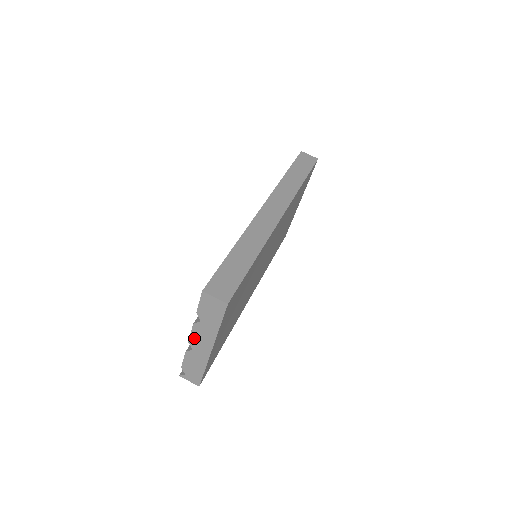
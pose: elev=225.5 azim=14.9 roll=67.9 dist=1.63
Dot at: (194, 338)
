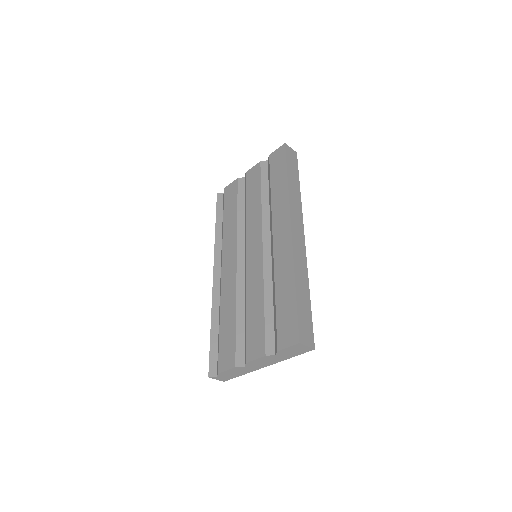
Dot at: (255, 362)
